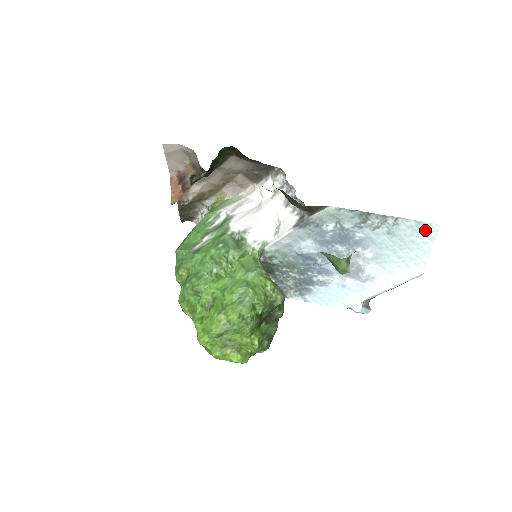
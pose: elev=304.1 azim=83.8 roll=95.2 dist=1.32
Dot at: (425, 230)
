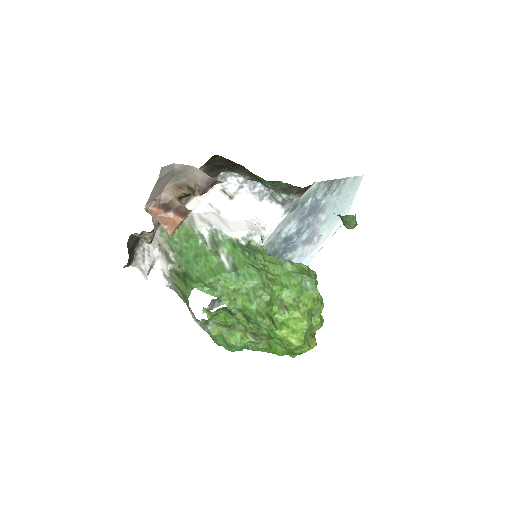
Dot at: (356, 183)
